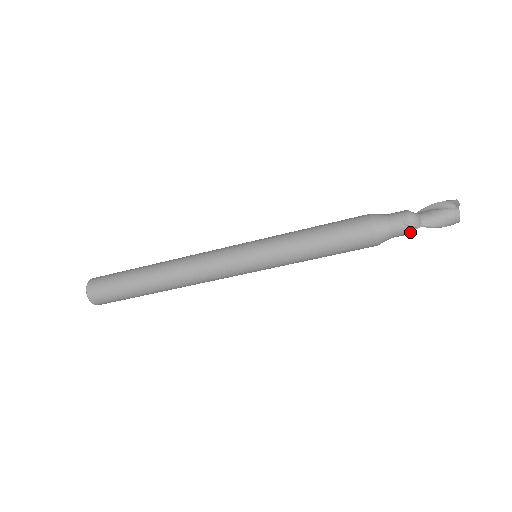
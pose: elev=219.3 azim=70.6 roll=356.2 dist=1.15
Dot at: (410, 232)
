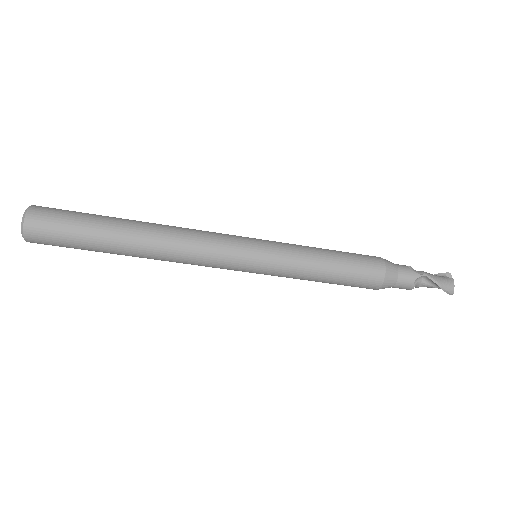
Dot at: (414, 279)
